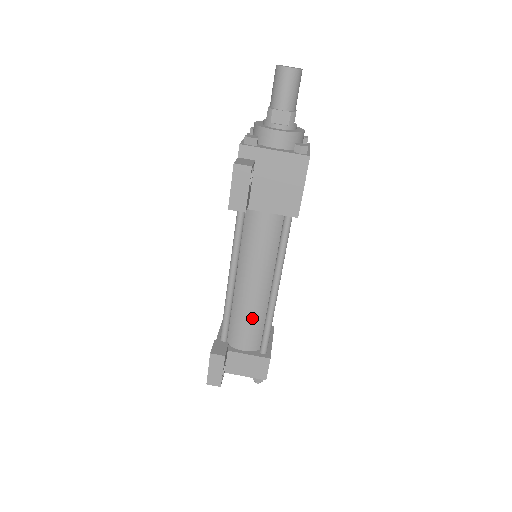
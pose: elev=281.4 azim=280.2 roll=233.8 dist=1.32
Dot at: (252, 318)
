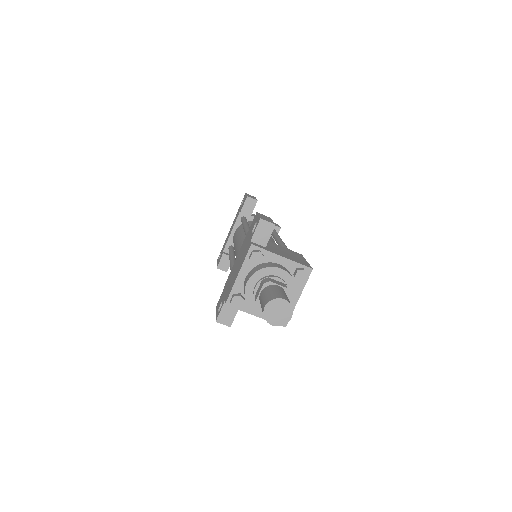
Dot at: occluded
